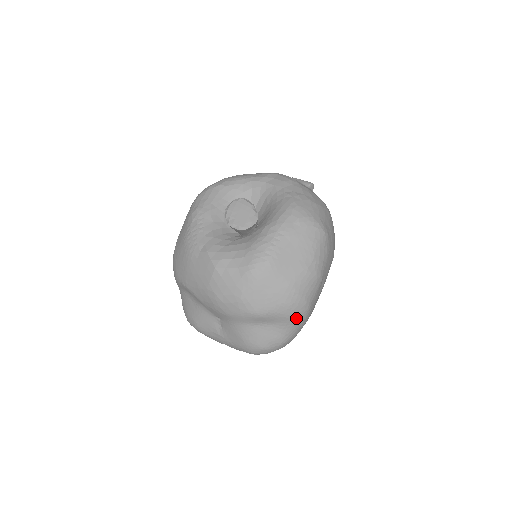
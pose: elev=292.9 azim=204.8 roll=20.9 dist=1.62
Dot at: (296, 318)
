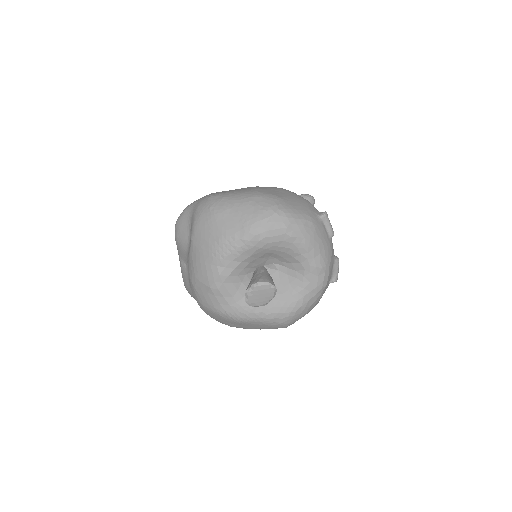
Dot at: occluded
